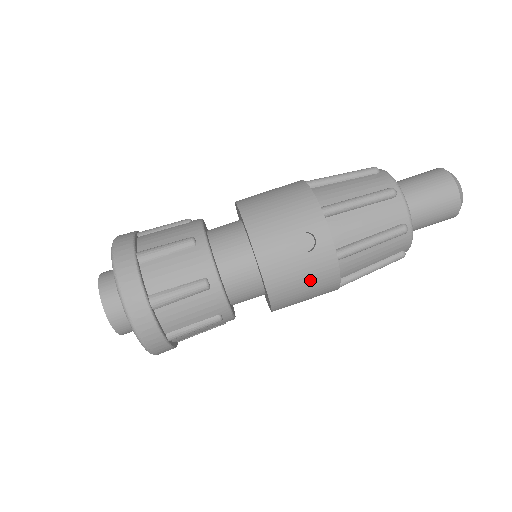
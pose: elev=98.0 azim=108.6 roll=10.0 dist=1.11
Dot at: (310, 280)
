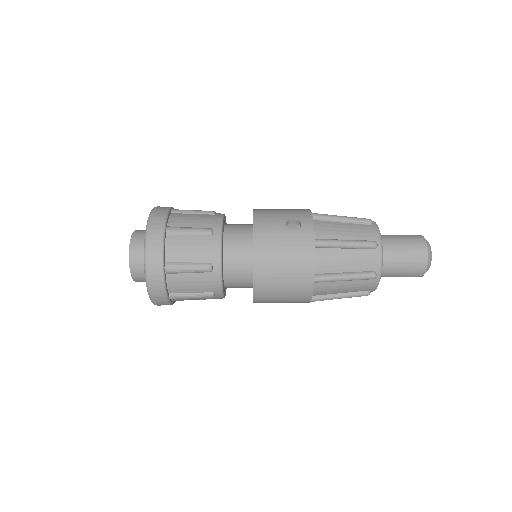
Dot at: (290, 254)
